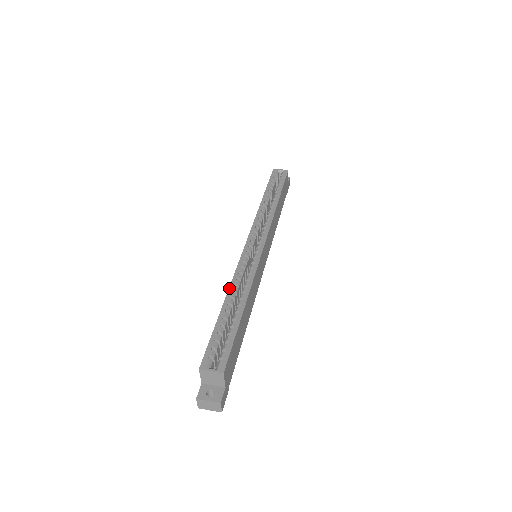
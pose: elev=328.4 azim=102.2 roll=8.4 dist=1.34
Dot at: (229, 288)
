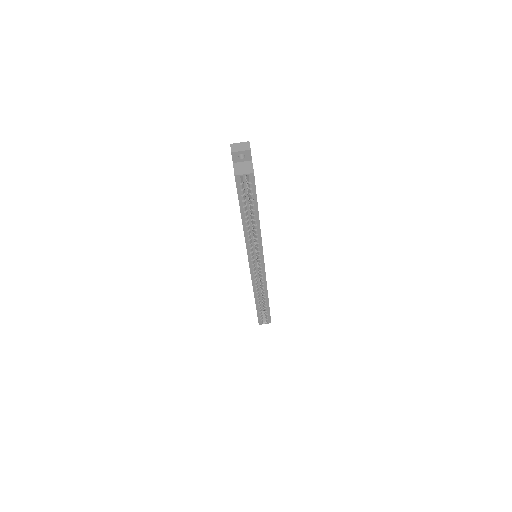
Dot at: (254, 295)
